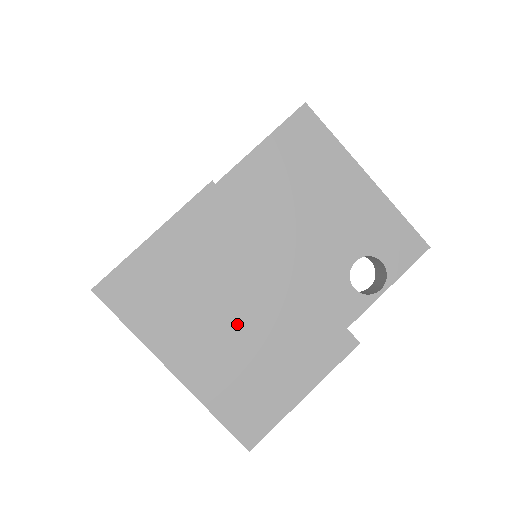
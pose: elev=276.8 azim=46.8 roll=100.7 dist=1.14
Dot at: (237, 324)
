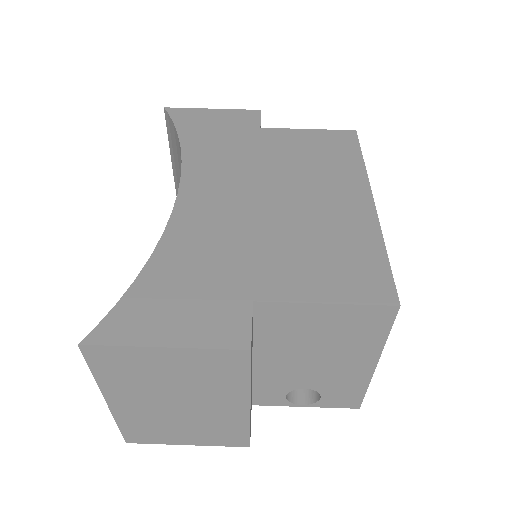
Dot at: (179, 408)
